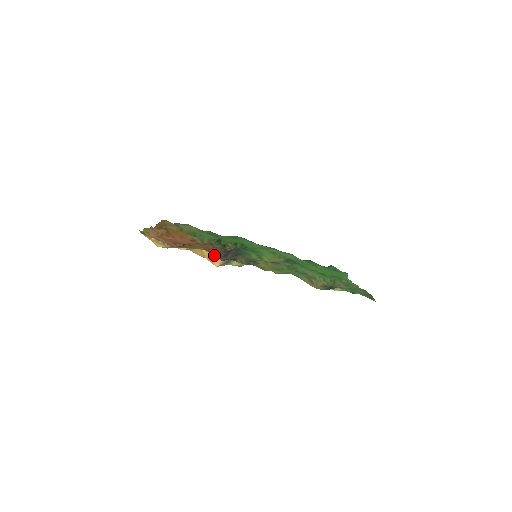
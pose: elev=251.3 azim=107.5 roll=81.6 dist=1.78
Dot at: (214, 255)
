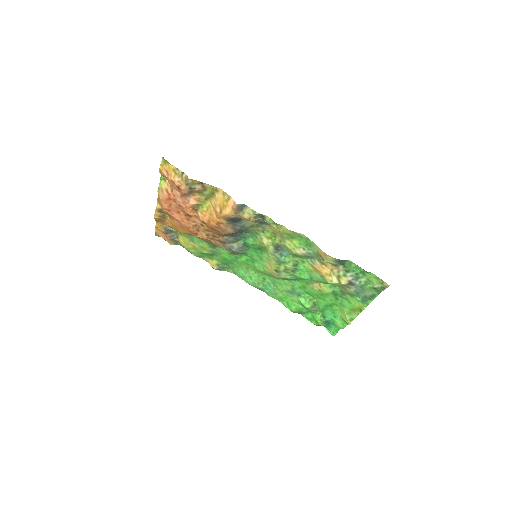
Dot at: (229, 197)
